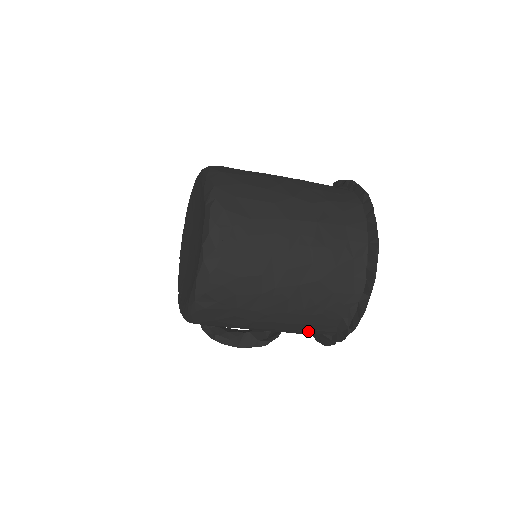
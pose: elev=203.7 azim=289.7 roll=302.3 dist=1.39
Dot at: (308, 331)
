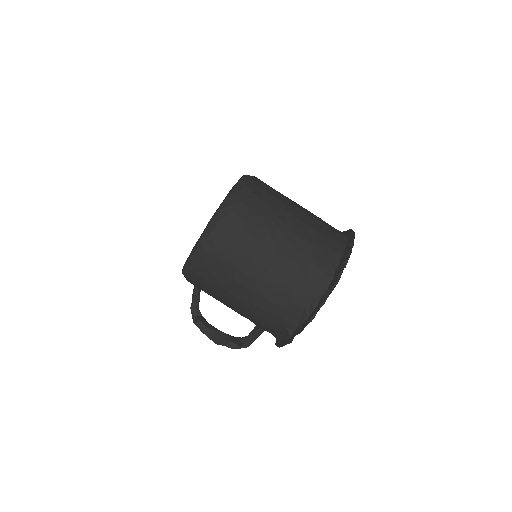
Dot at: (275, 317)
